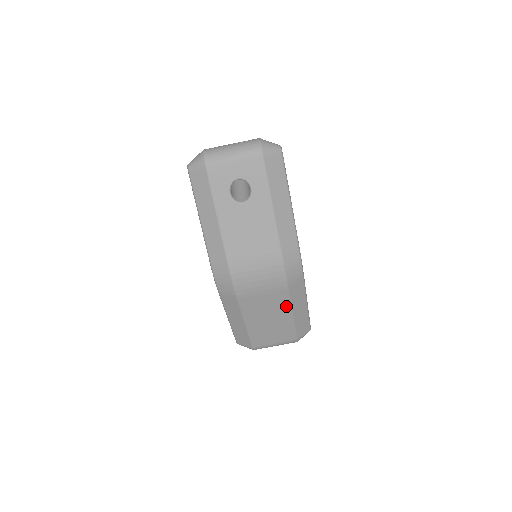
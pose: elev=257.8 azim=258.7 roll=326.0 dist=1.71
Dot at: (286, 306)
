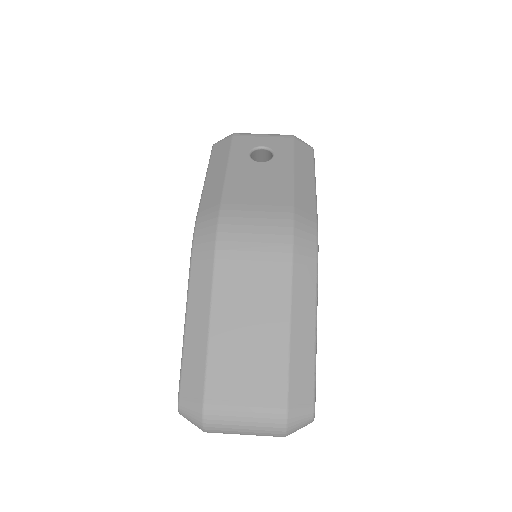
Dot at: (283, 301)
